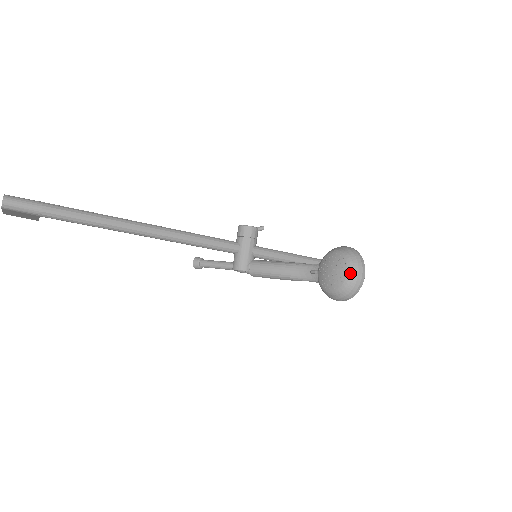
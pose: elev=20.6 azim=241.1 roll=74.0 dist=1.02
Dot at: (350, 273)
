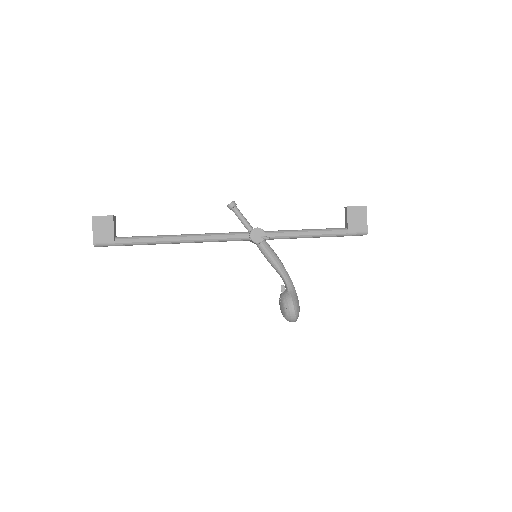
Dot at: occluded
